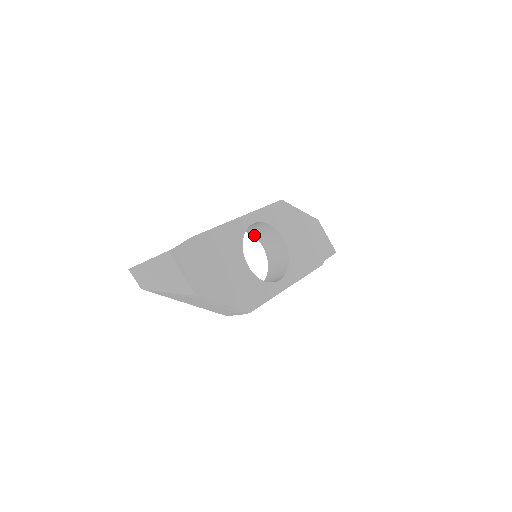
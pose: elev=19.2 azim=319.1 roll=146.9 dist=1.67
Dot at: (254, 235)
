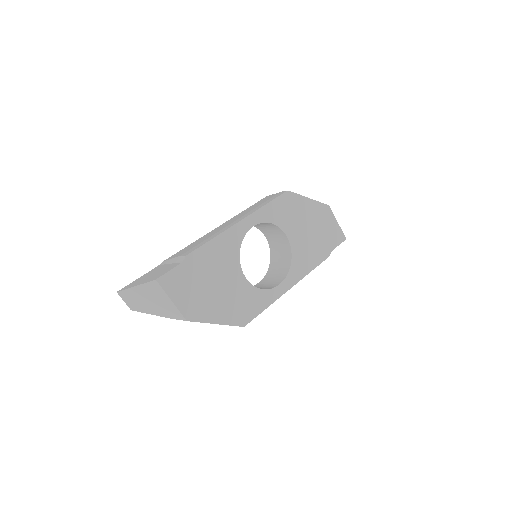
Dot at: (256, 227)
